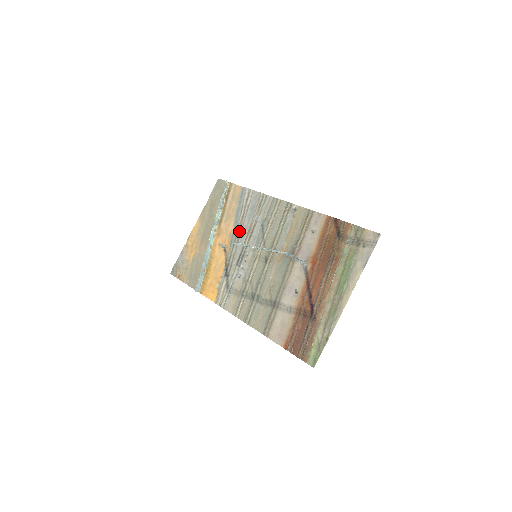
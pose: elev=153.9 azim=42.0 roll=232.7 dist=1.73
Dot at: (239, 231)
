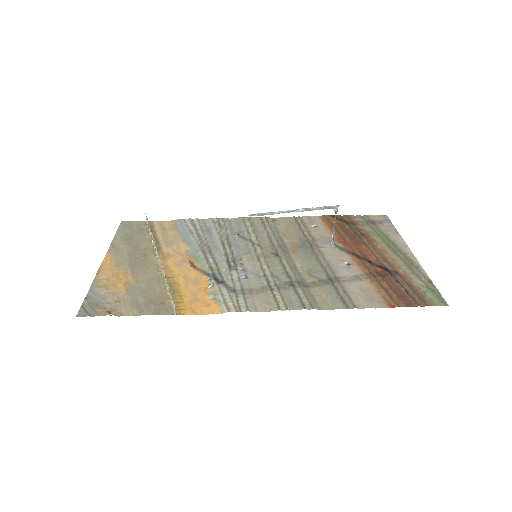
Dot at: (205, 246)
